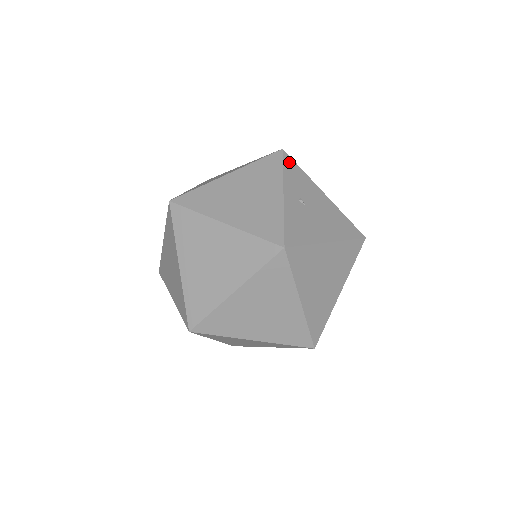
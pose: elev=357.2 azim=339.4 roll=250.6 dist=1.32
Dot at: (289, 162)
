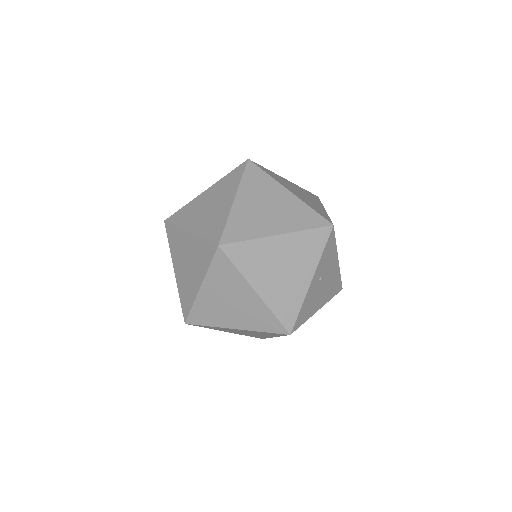
Dot at: (331, 239)
